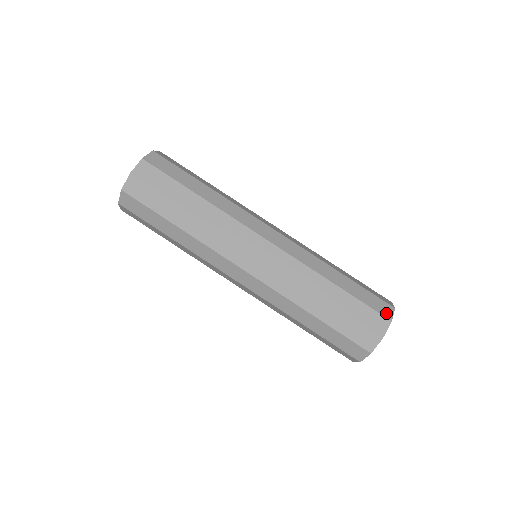
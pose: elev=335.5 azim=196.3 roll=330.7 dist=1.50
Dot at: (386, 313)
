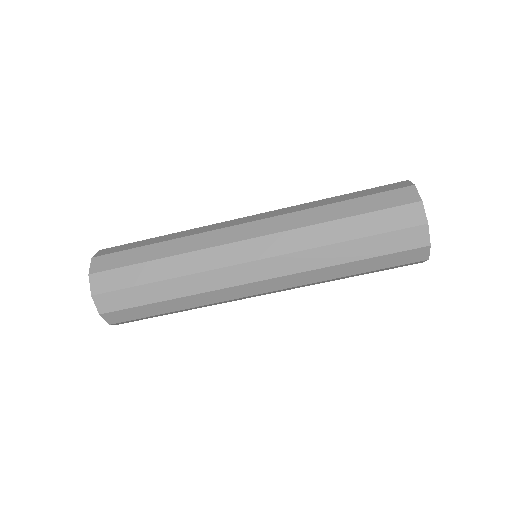
Dot at: (416, 219)
